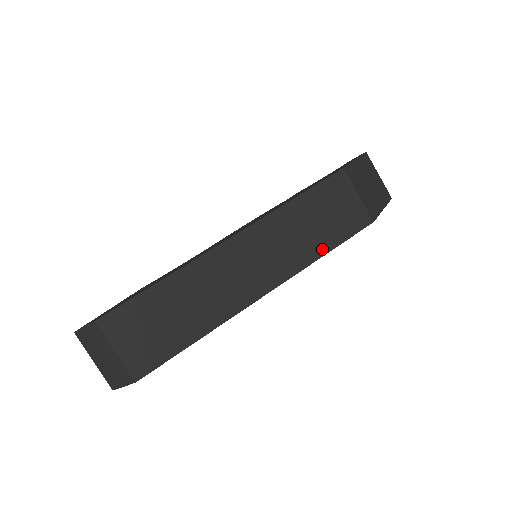
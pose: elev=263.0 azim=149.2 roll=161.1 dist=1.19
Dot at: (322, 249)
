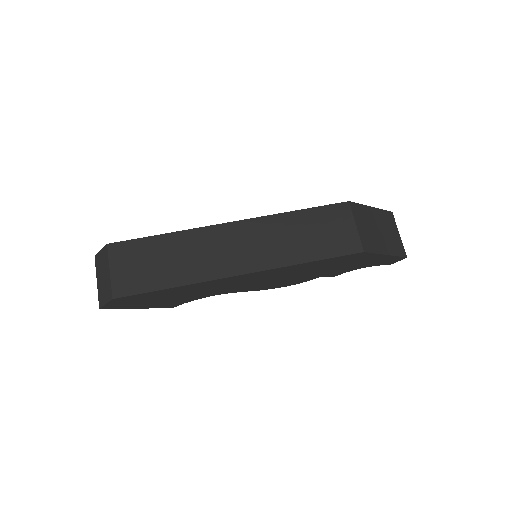
Dot at: (306, 257)
